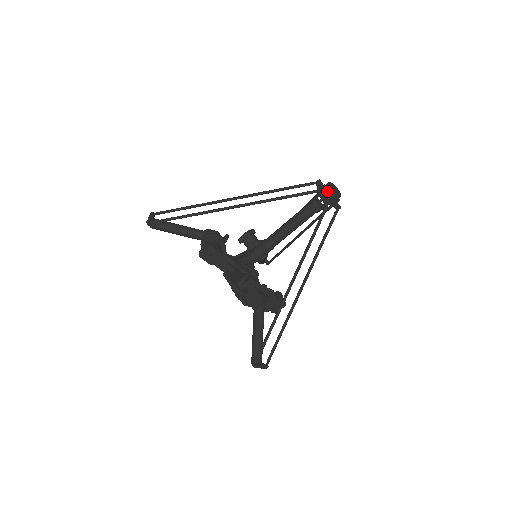
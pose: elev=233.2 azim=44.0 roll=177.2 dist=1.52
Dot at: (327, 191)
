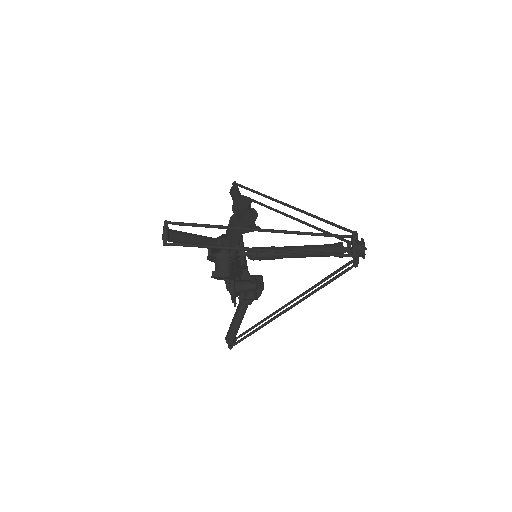
Dot at: (358, 253)
